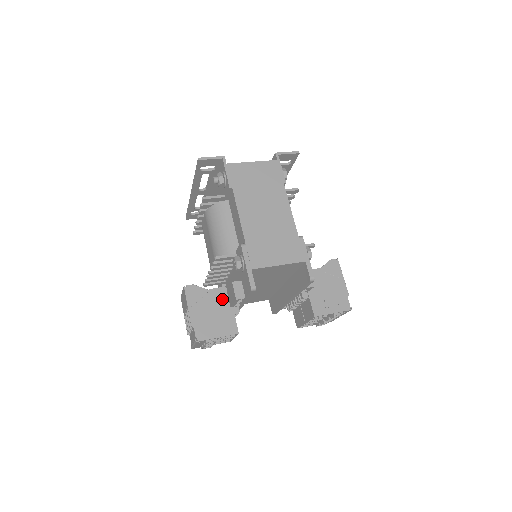
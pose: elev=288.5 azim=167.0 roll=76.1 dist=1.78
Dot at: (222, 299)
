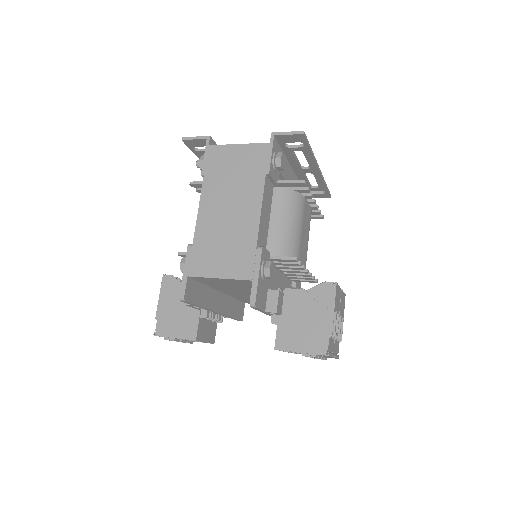
Dot at: occluded
